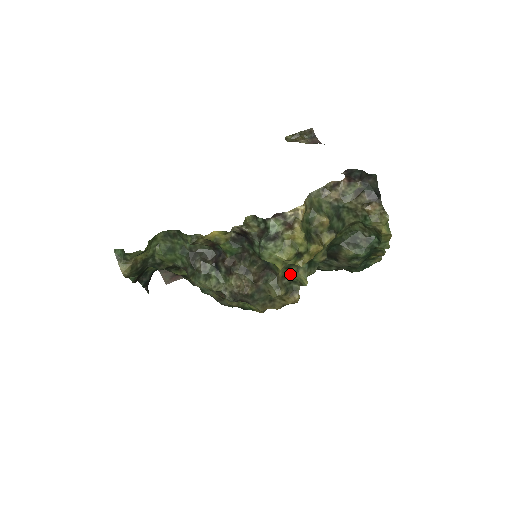
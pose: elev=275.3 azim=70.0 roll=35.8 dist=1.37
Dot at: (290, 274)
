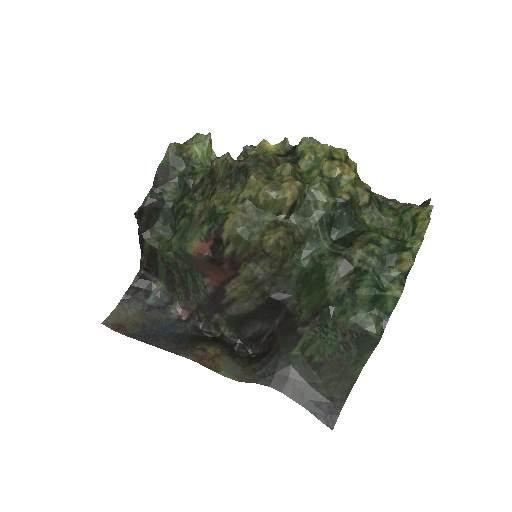
Dot at: (306, 178)
